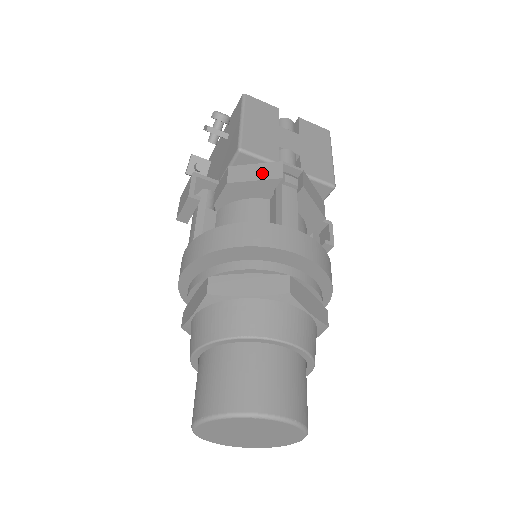
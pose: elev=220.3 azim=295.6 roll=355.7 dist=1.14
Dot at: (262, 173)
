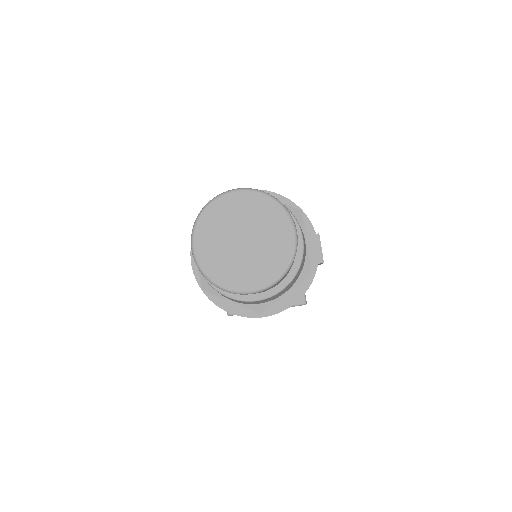
Dot at: occluded
